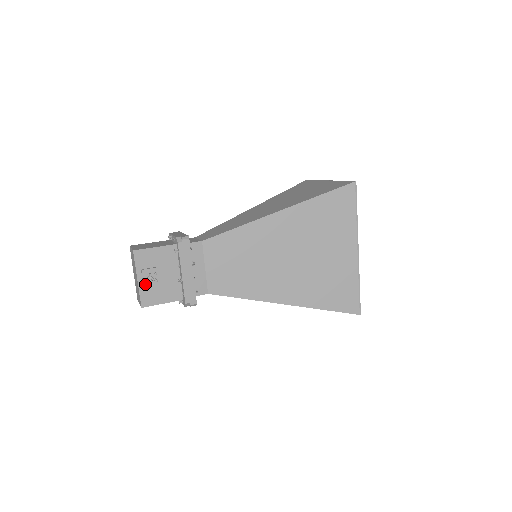
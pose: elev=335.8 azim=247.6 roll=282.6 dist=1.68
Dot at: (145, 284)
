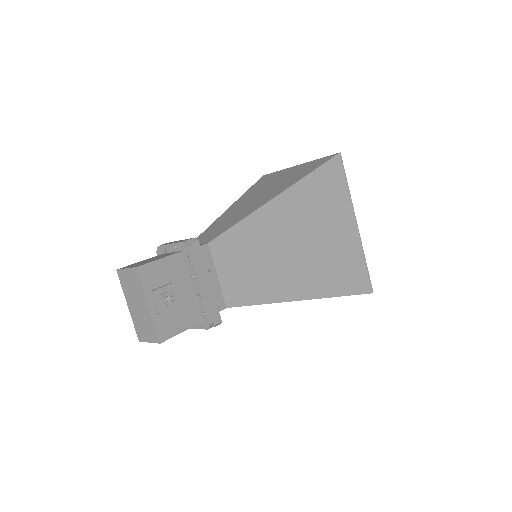
Dot at: (159, 309)
